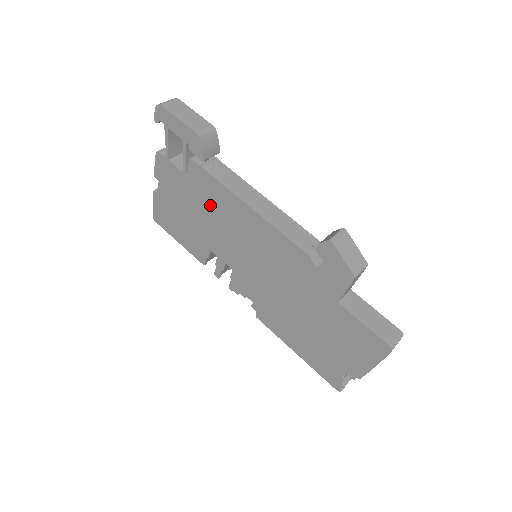
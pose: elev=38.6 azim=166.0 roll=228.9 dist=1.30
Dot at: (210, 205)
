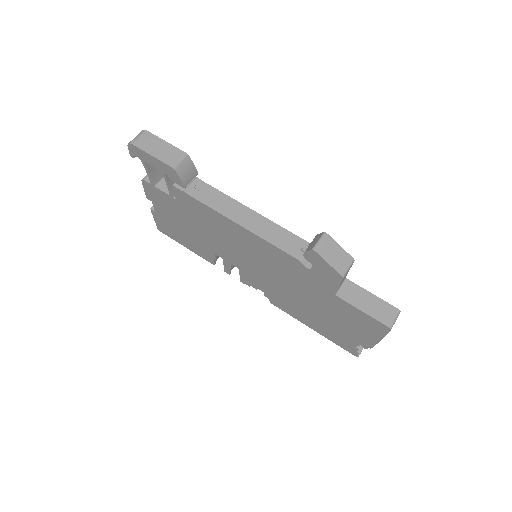
Dot at: (202, 221)
